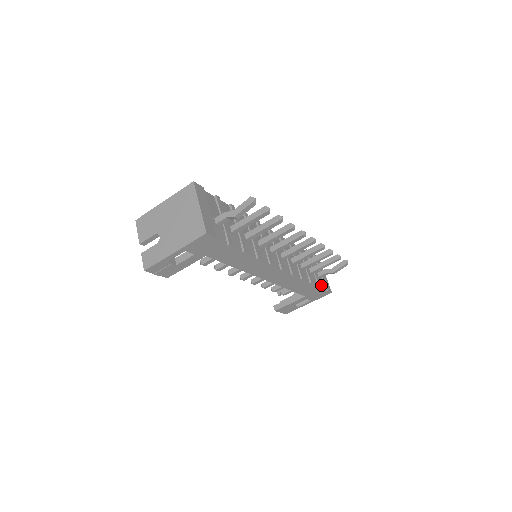
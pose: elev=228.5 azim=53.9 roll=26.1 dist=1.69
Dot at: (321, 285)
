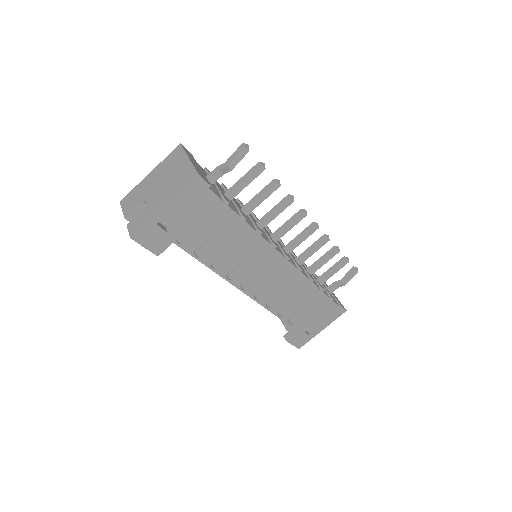
Dot at: occluded
